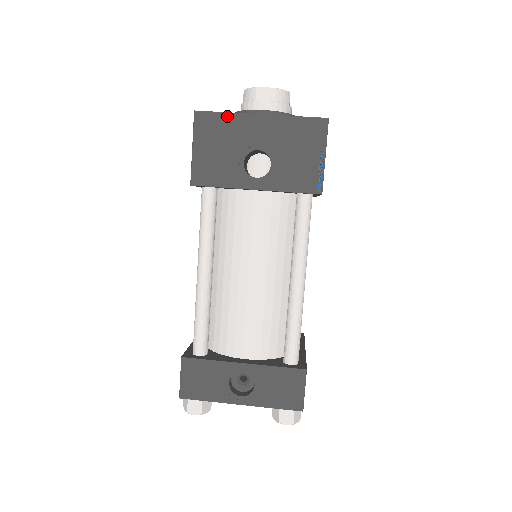
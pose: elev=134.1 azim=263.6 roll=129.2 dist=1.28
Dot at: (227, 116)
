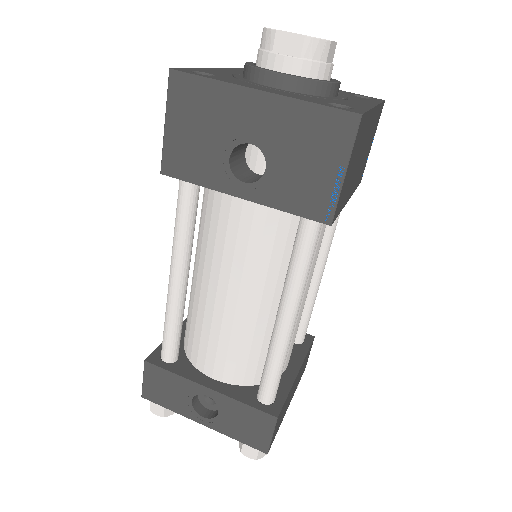
Dot at: (213, 85)
